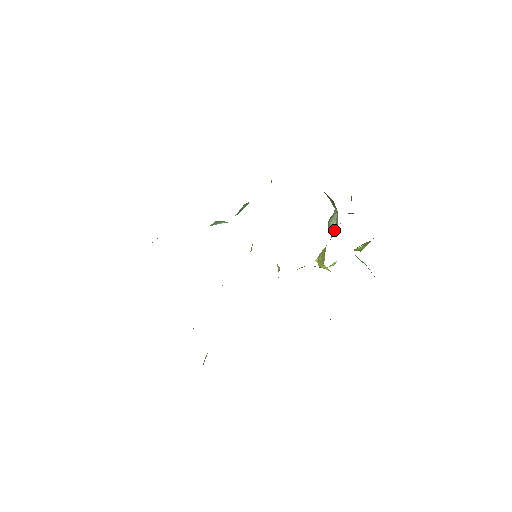
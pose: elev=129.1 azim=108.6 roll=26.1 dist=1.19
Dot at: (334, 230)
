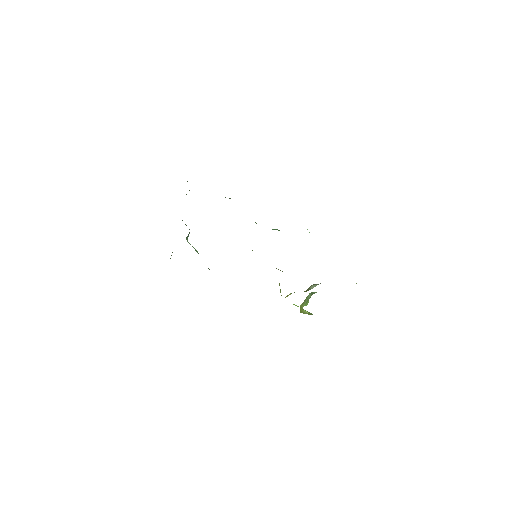
Dot at: (308, 290)
